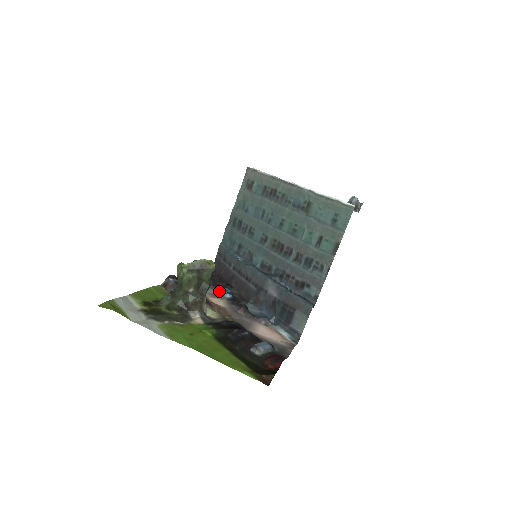
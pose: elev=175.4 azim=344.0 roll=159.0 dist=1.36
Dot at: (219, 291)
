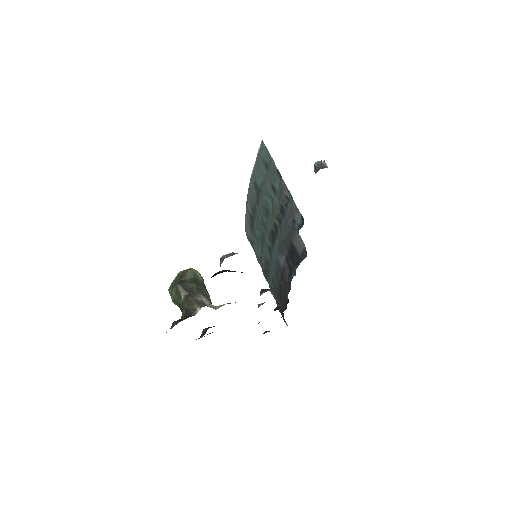
Dot at: occluded
